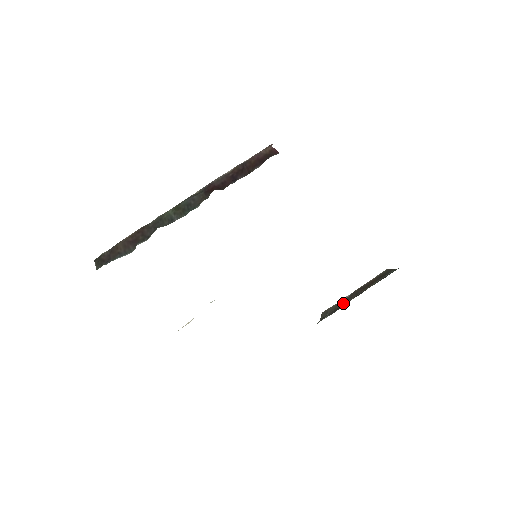
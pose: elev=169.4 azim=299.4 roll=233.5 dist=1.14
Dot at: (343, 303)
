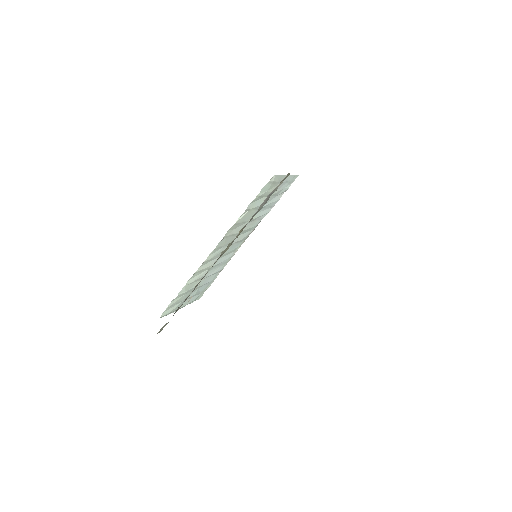
Dot at: occluded
